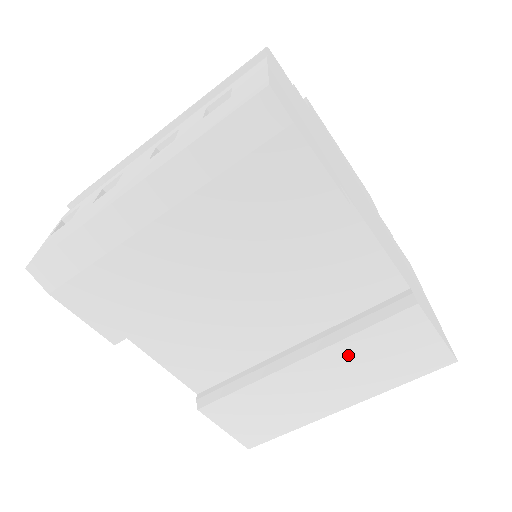
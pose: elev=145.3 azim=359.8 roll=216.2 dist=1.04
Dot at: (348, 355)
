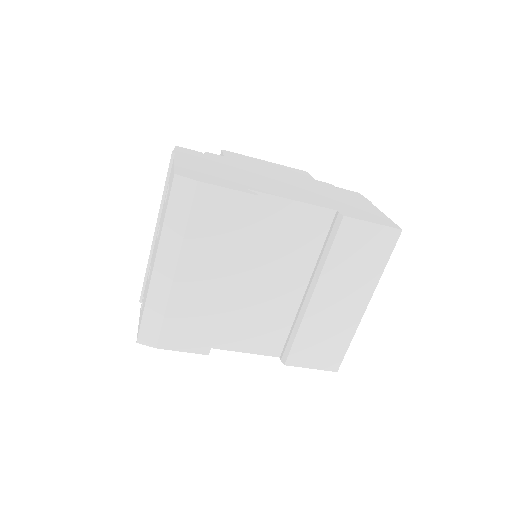
Dot at: (336, 272)
